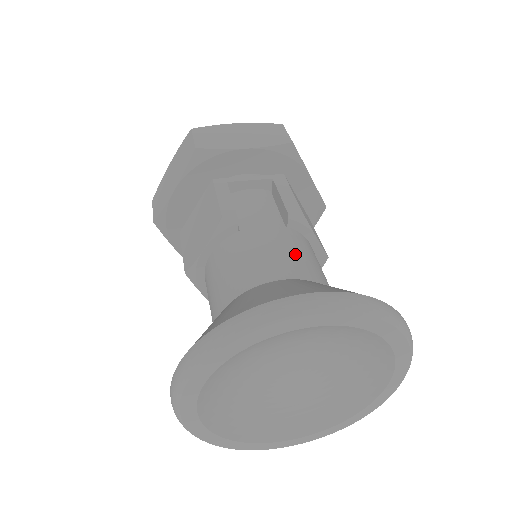
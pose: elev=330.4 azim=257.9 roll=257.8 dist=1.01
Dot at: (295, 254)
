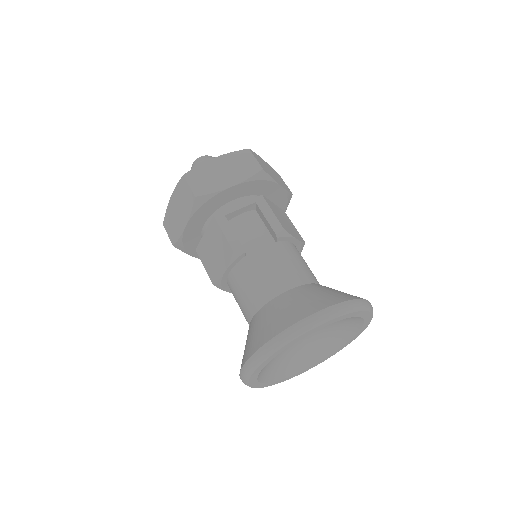
Dot at: (289, 265)
